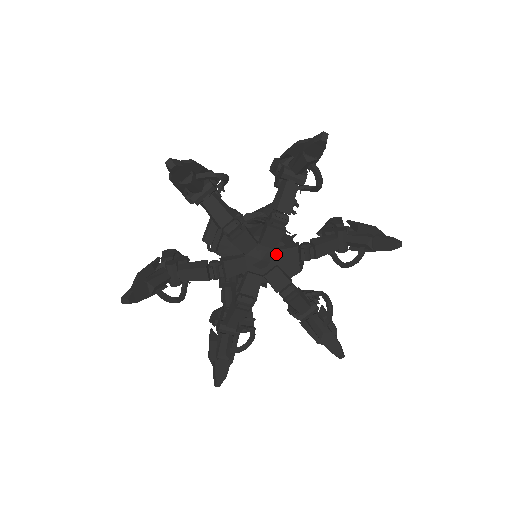
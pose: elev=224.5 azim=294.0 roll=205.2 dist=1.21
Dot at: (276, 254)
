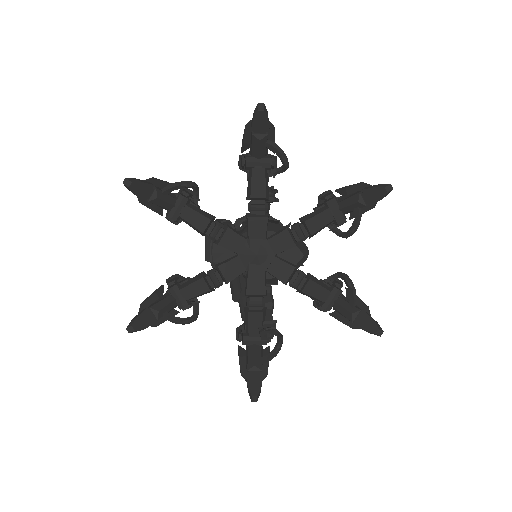
Dot at: (269, 244)
